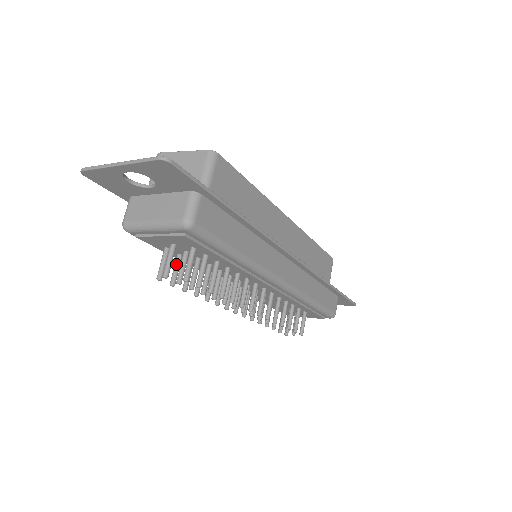
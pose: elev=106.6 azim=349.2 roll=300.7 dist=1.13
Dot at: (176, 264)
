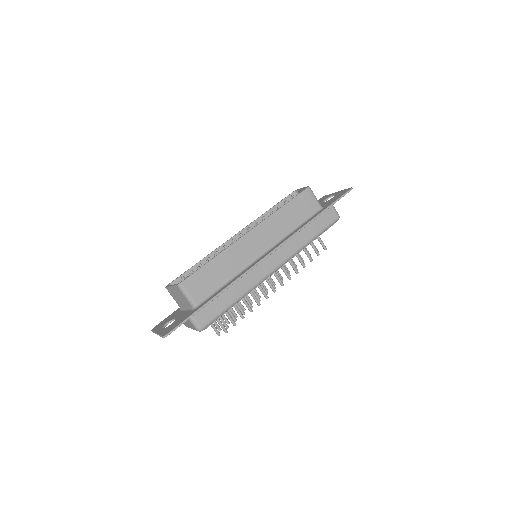
Dot at: occluded
